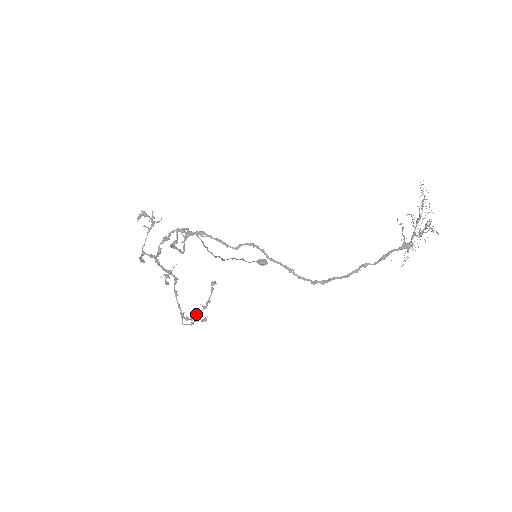
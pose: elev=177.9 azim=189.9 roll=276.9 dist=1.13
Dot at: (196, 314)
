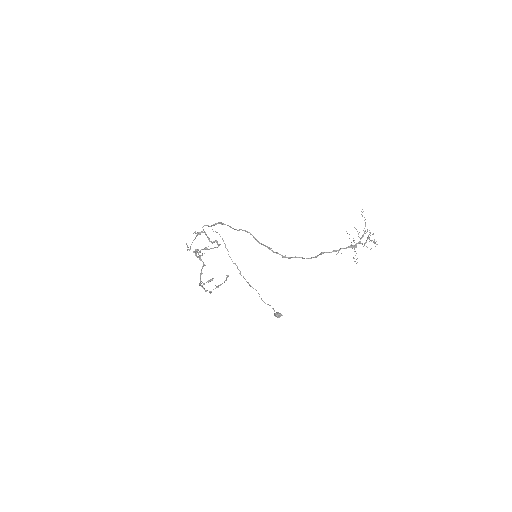
Dot at: (211, 291)
